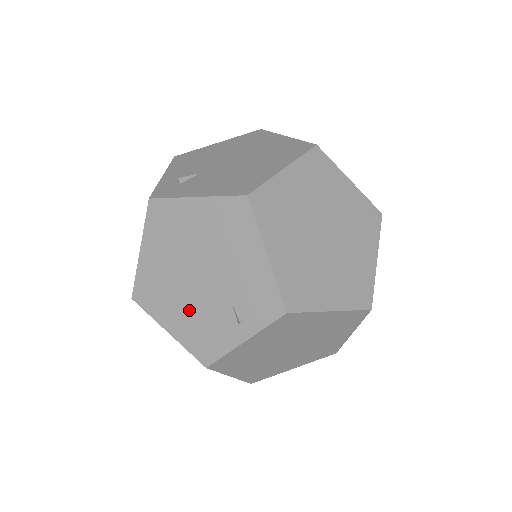
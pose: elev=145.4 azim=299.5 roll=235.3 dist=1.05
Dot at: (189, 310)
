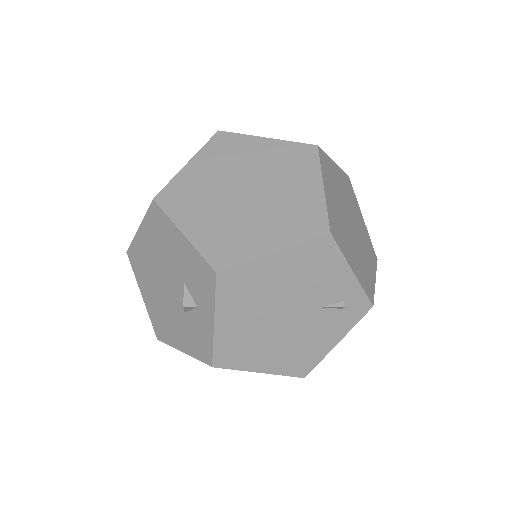
Dot at: occluded
